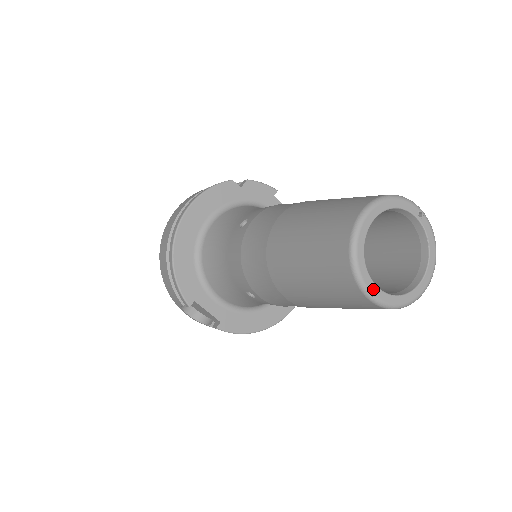
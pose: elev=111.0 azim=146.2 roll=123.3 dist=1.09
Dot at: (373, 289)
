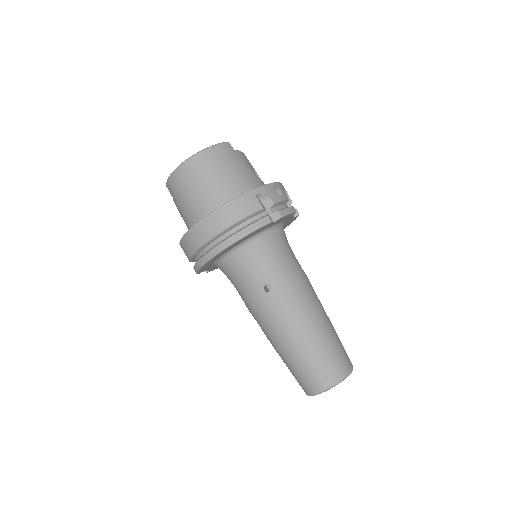
Dot at: occluded
